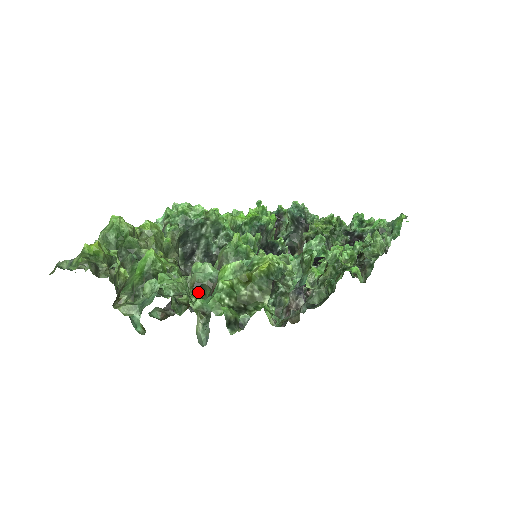
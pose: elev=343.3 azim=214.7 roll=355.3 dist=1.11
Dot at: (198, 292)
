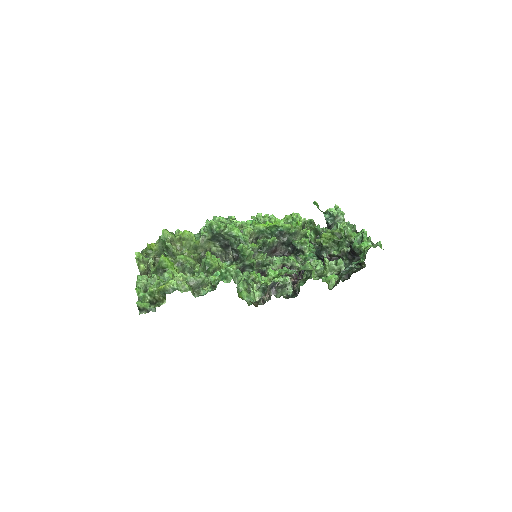
Dot at: occluded
